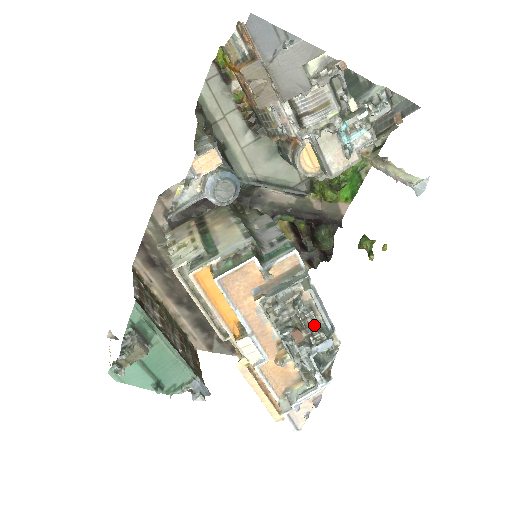
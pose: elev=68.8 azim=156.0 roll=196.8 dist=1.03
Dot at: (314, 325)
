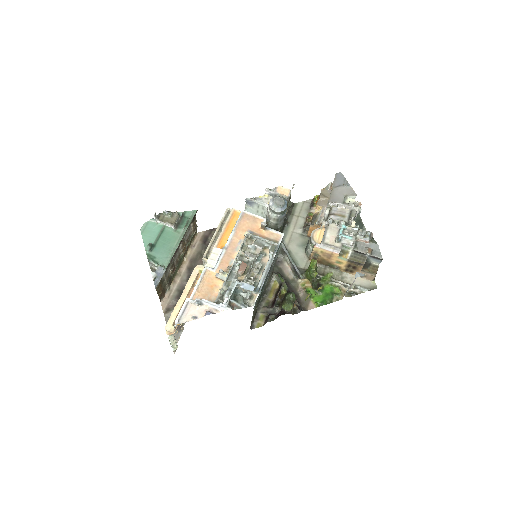
Dot at: (253, 278)
